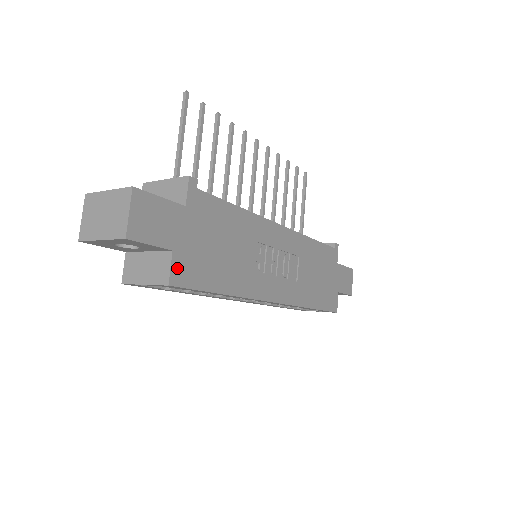
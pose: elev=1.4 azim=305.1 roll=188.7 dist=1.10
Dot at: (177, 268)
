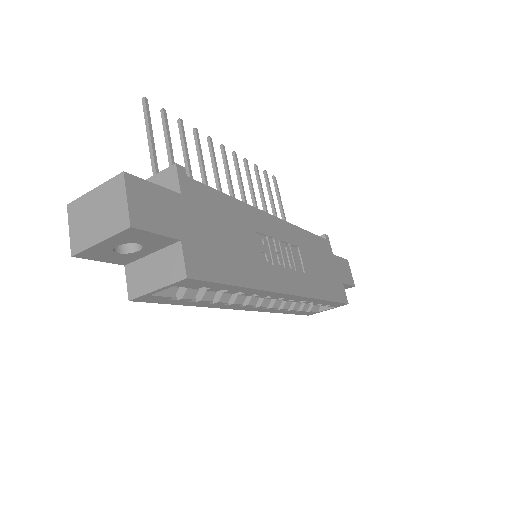
Dot at: (190, 259)
